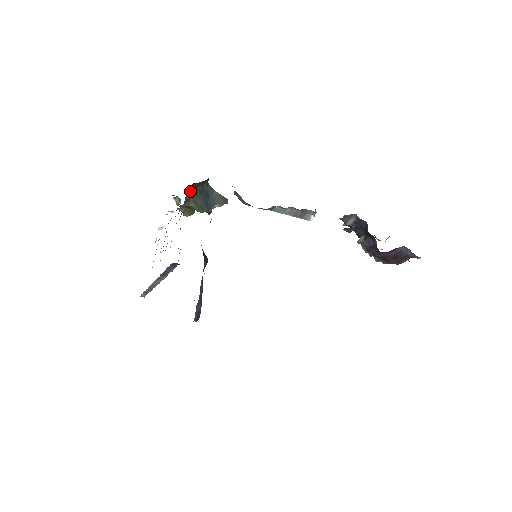
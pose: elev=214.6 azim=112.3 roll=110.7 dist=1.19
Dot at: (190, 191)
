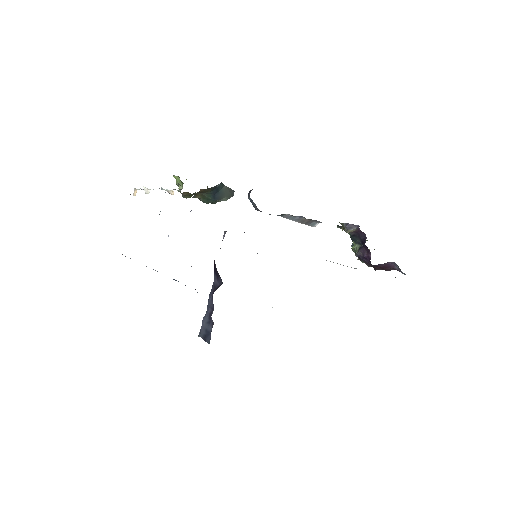
Dot at: (202, 189)
